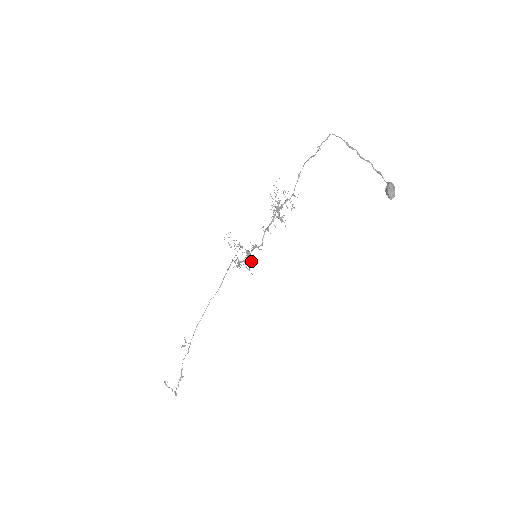
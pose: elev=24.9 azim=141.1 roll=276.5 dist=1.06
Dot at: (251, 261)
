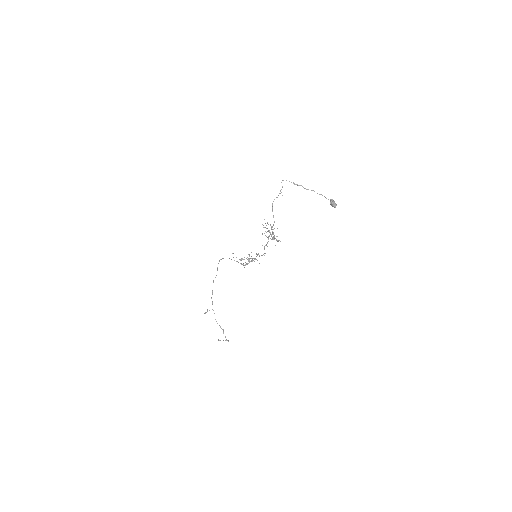
Dot at: occluded
